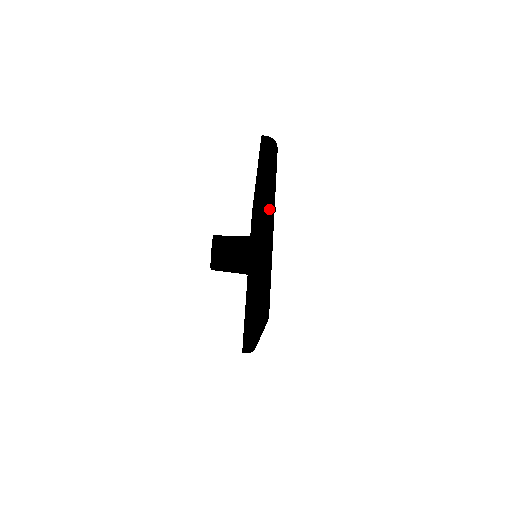
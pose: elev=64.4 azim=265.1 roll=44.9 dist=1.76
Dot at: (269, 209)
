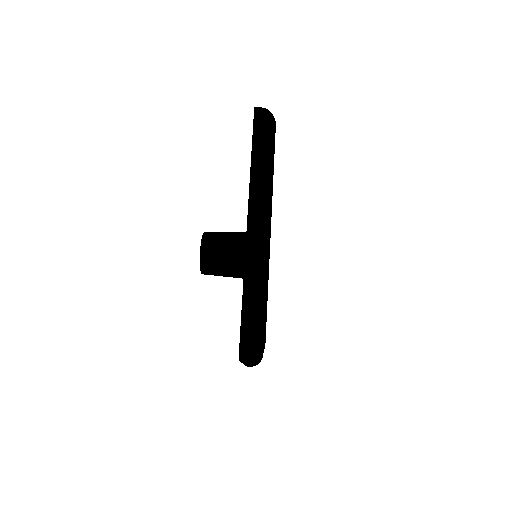
Dot at: occluded
